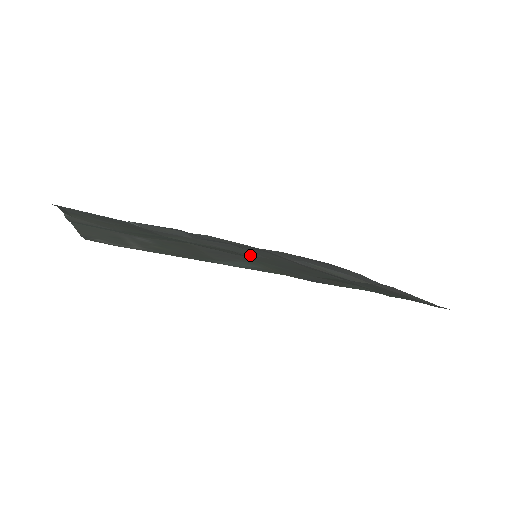
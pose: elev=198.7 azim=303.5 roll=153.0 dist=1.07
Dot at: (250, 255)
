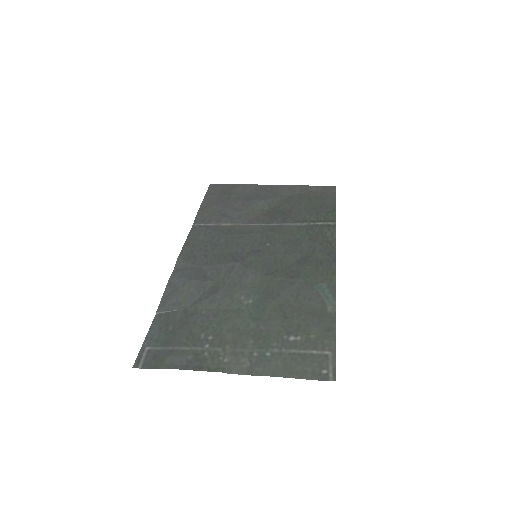
Dot at: (266, 264)
